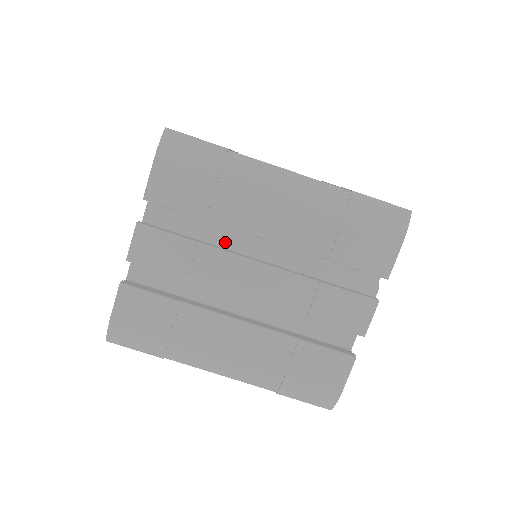
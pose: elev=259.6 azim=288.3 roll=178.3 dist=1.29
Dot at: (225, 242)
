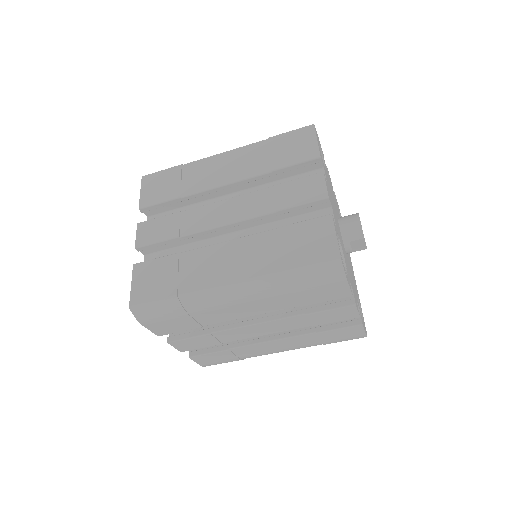
Dot at: occluded
